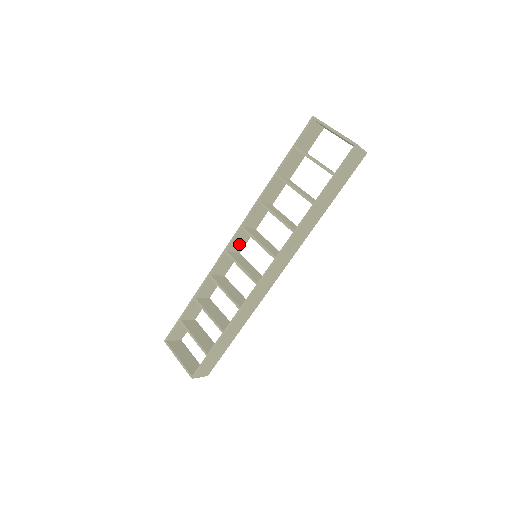
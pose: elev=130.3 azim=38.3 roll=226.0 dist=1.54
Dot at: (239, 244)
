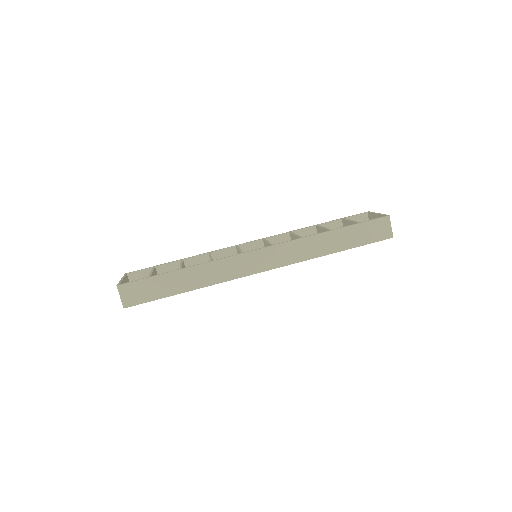
Dot at: occluded
